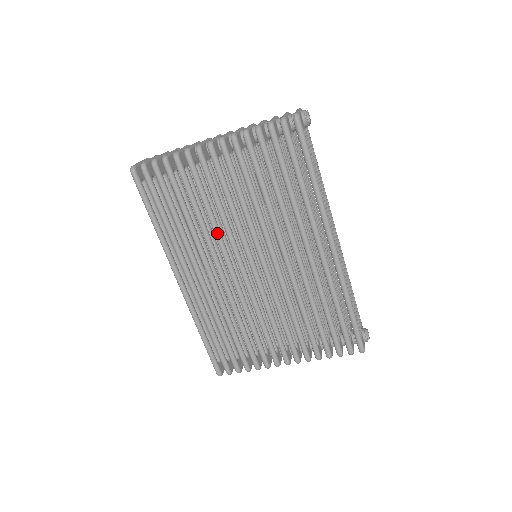
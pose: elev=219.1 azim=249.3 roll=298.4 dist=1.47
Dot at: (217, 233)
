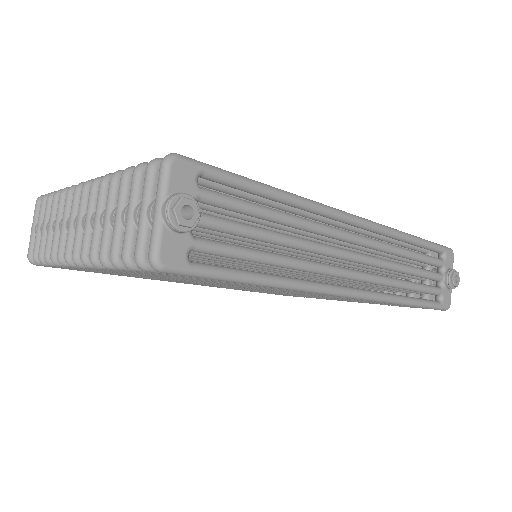
Dot at: occluded
